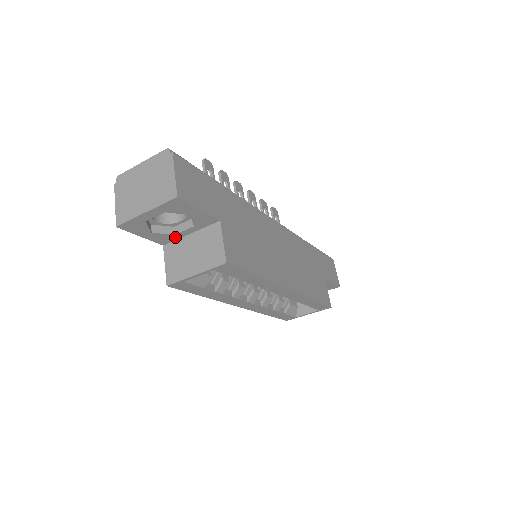
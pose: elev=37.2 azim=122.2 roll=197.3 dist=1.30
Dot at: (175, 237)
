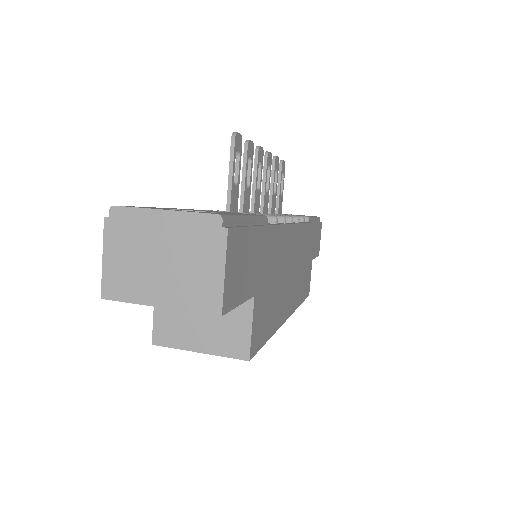
Dot at: occluded
